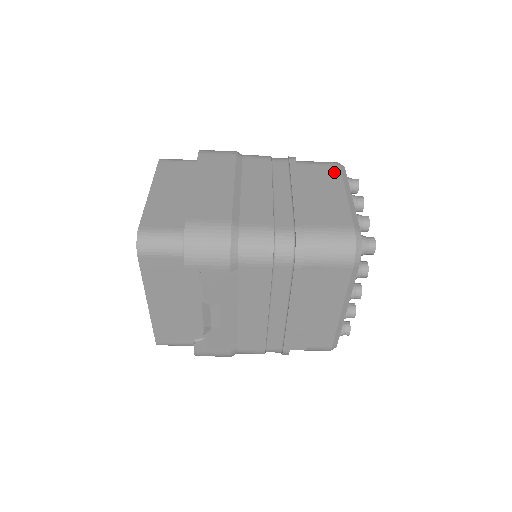
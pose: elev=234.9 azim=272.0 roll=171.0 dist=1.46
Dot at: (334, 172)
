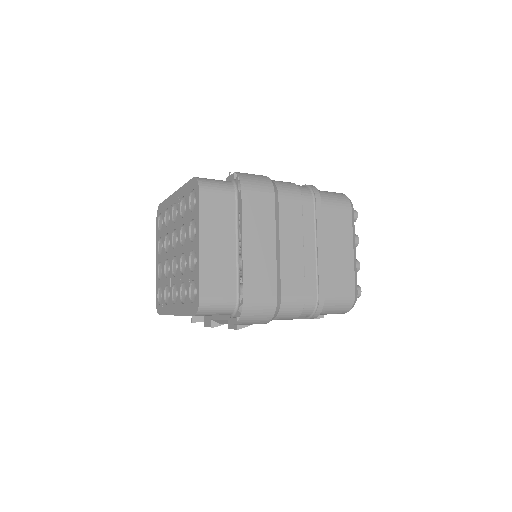
Dot at: (347, 219)
